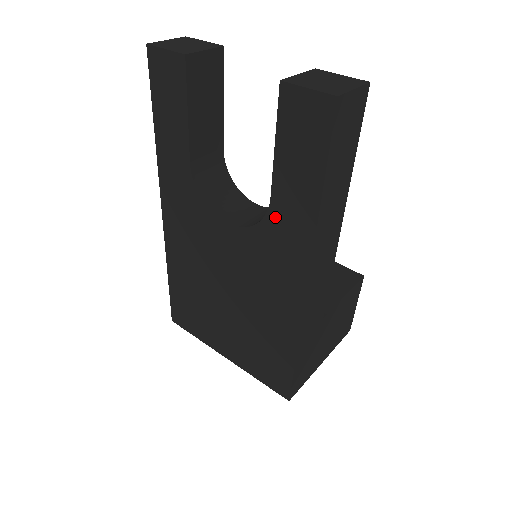
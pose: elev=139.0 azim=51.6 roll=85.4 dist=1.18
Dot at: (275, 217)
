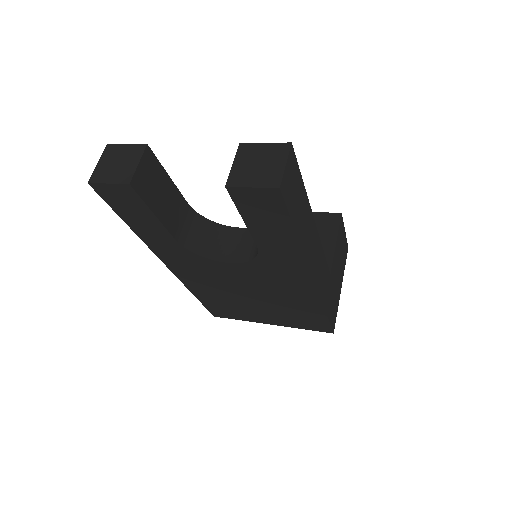
Dot at: (266, 254)
